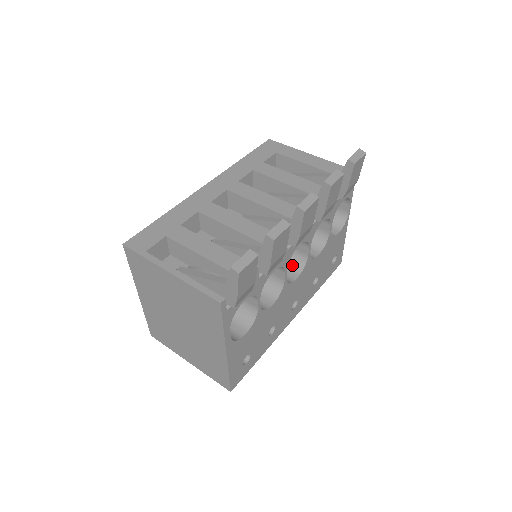
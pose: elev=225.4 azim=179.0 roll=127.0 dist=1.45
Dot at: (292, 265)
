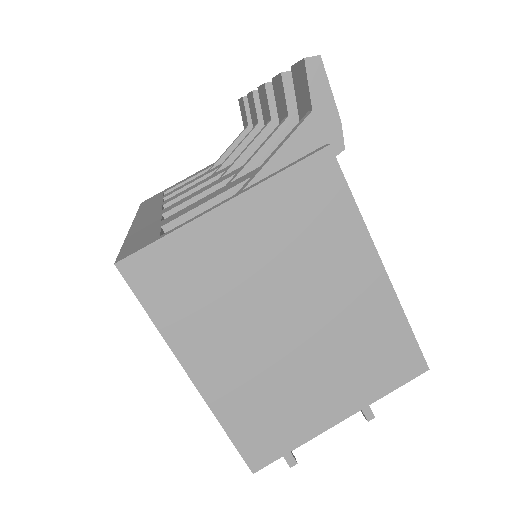
Dot at: occluded
